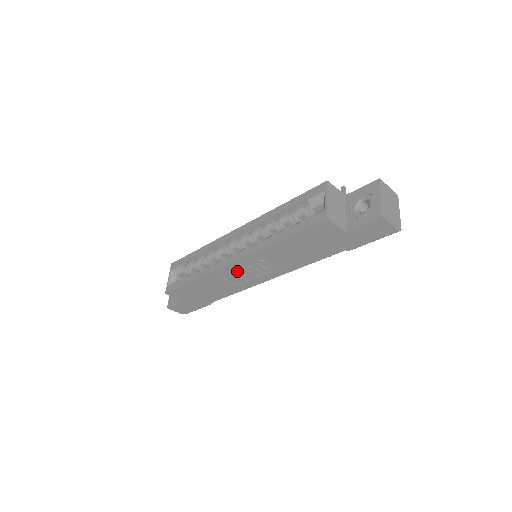
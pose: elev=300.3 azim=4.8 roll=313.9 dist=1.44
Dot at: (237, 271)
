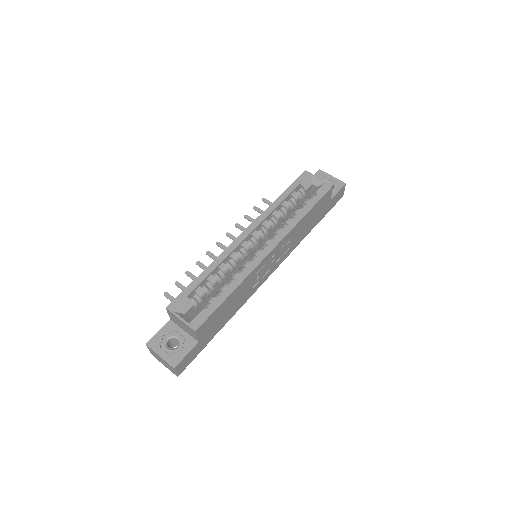
Dot at: (265, 265)
